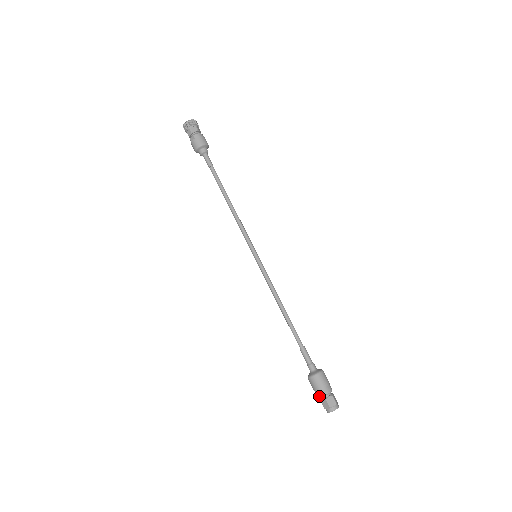
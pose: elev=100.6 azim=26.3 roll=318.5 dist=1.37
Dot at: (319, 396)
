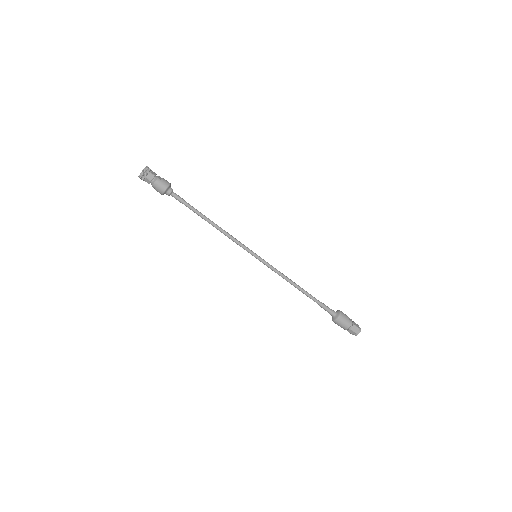
Dot at: occluded
